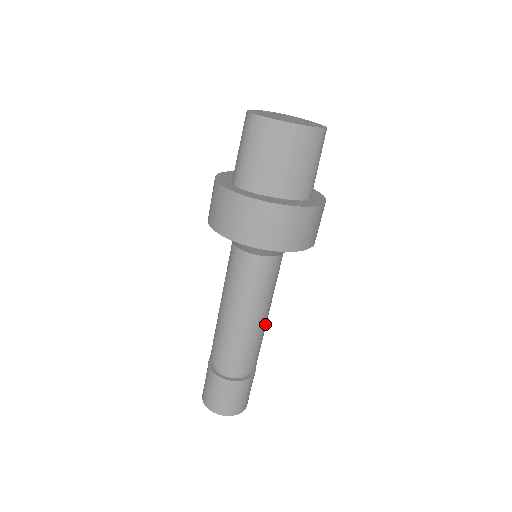
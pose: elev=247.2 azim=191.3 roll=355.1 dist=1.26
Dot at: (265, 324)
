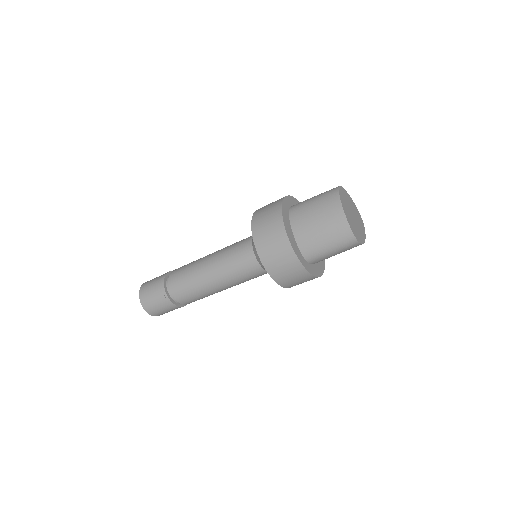
Dot at: occluded
